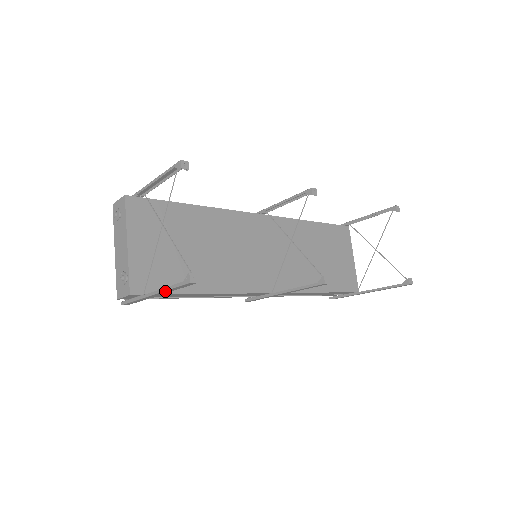
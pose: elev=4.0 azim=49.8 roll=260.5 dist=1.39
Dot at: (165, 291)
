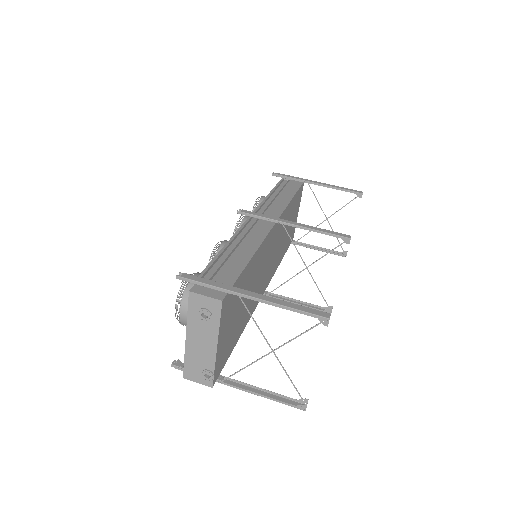
Dot at: (260, 395)
